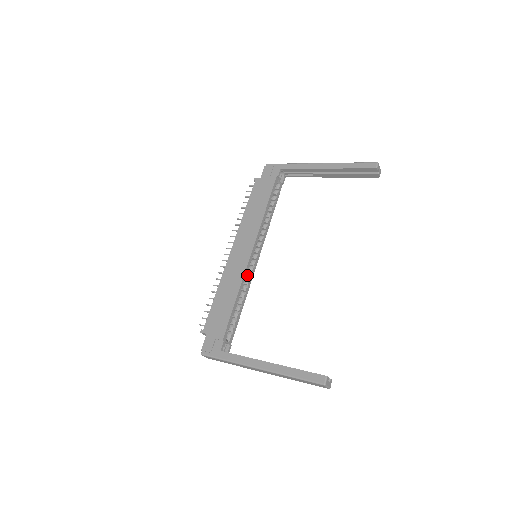
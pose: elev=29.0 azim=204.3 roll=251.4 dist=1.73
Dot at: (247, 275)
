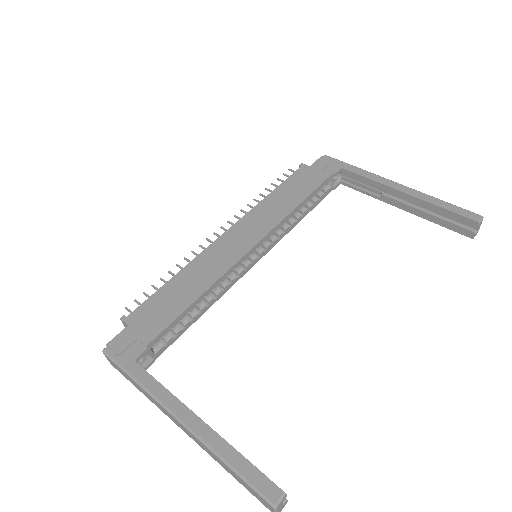
Dot at: (230, 275)
